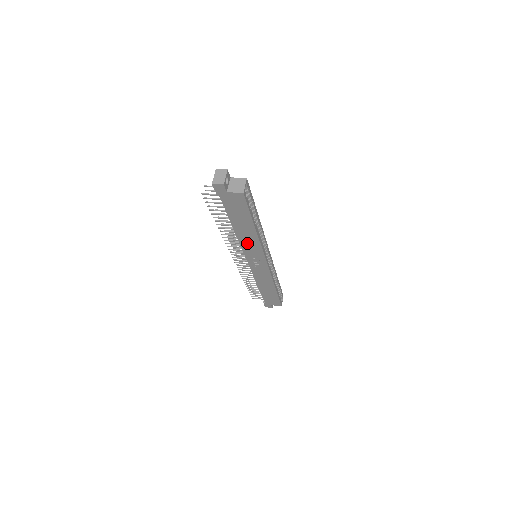
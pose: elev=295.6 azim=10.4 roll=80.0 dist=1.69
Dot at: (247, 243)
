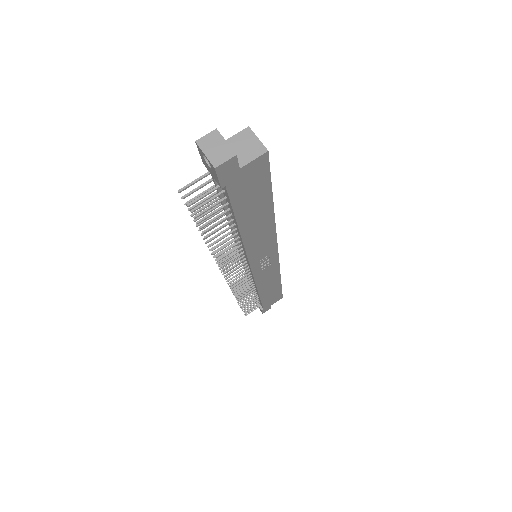
Dot at: (256, 243)
